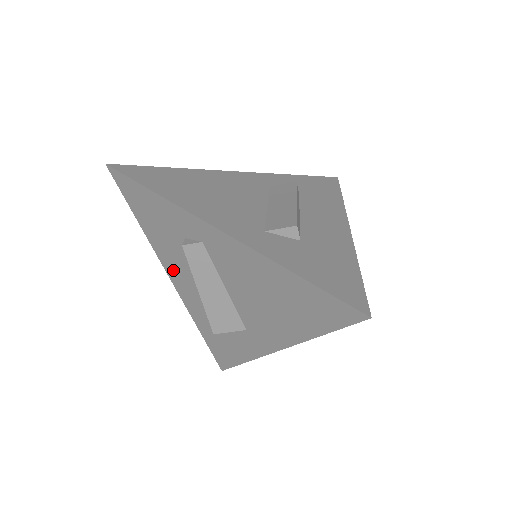
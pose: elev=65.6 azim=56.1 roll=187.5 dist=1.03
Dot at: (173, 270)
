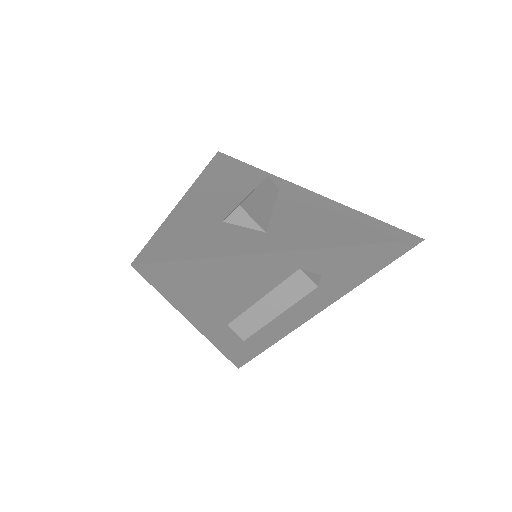
Dot at: (205, 190)
